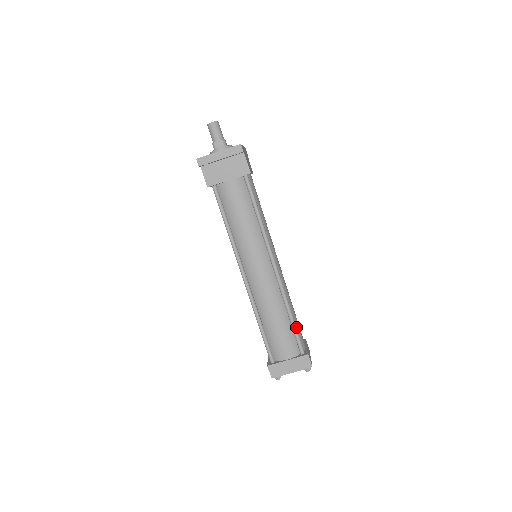
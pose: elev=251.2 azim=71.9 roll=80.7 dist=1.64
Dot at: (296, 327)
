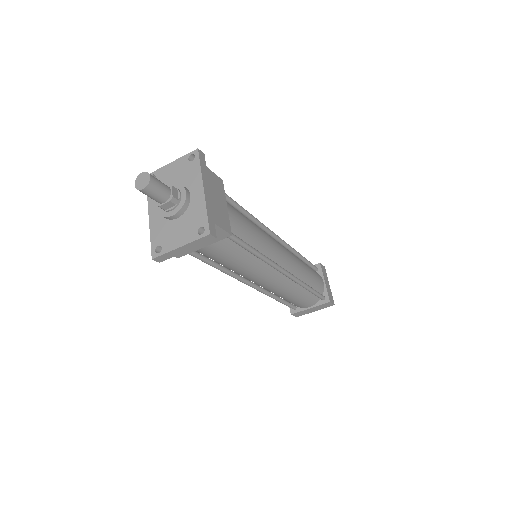
Dot at: (315, 291)
